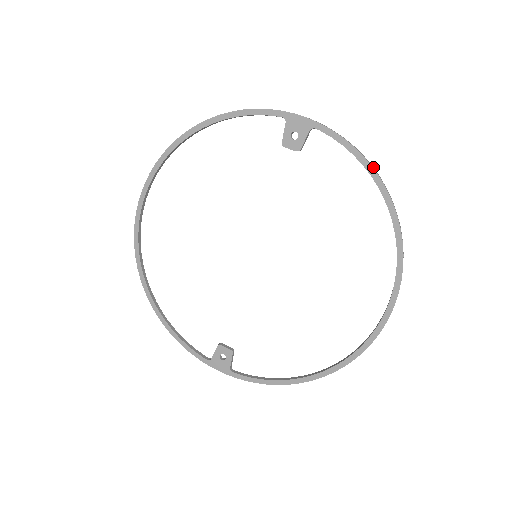
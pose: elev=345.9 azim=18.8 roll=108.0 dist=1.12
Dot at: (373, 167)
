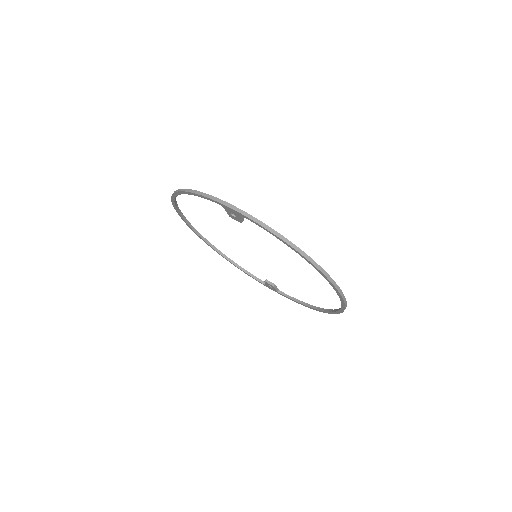
Dot at: (292, 243)
